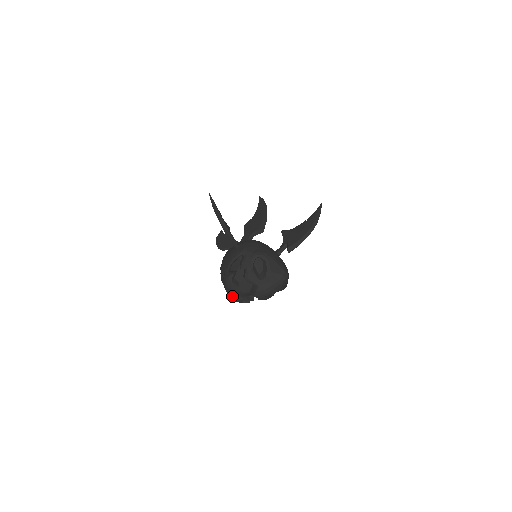
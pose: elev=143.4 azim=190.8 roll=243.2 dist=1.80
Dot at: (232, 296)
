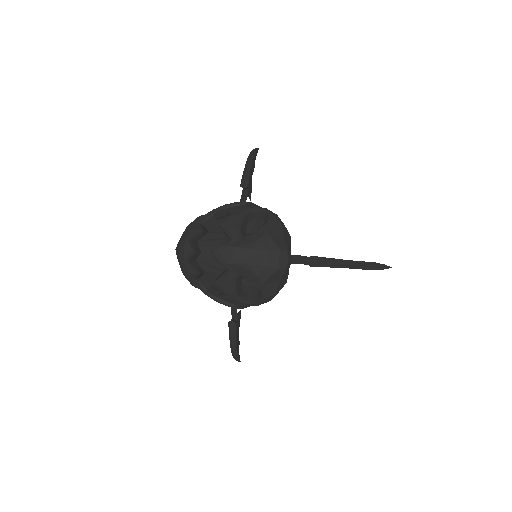
Dot at: (182, 241)
